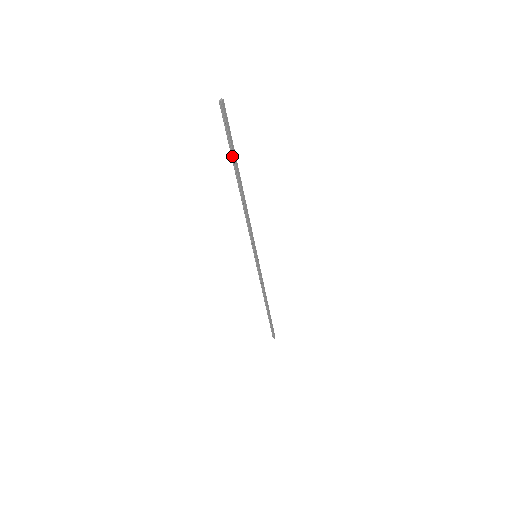
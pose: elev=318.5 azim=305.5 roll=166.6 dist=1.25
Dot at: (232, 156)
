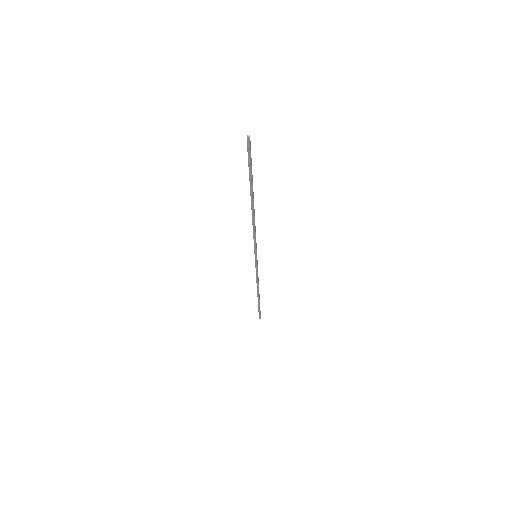
Dot at: (250, 180)
